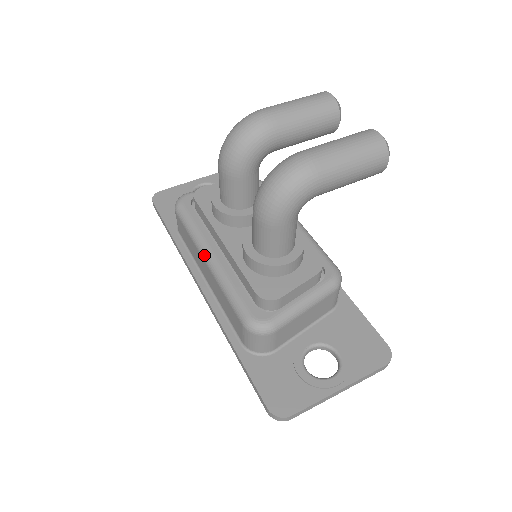
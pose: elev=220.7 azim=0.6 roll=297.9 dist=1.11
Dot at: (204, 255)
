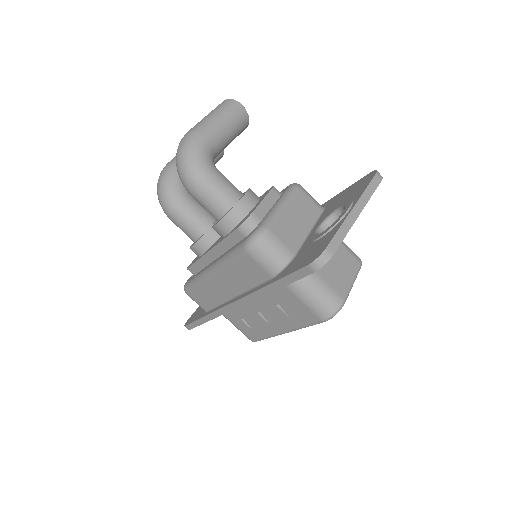
Dot at: (208, 274)
